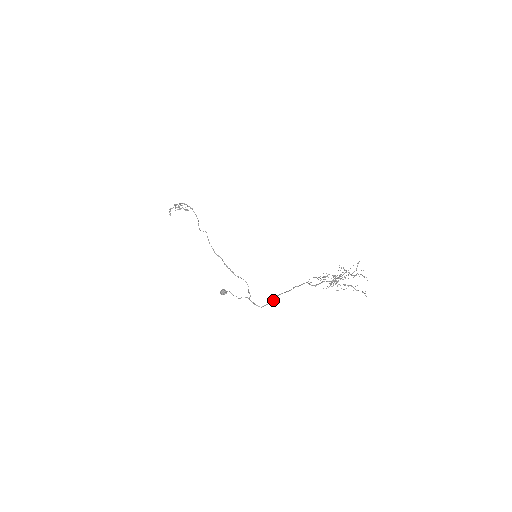
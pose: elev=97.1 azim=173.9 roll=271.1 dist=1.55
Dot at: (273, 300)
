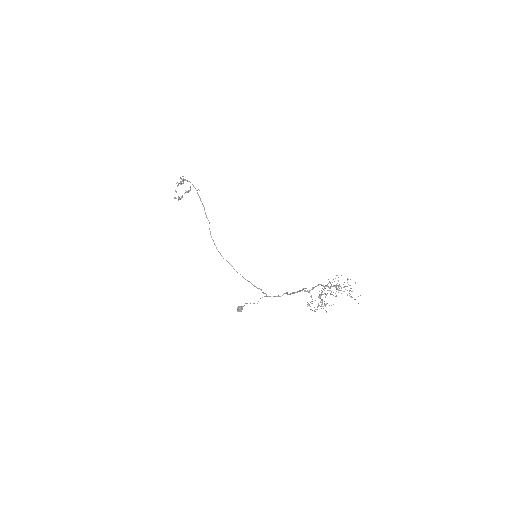
Dot at: occluded
